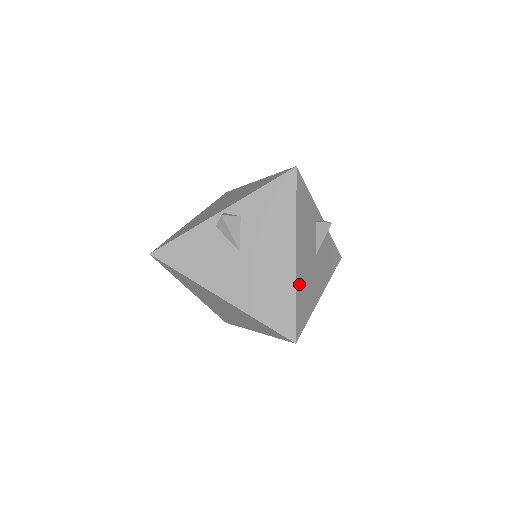
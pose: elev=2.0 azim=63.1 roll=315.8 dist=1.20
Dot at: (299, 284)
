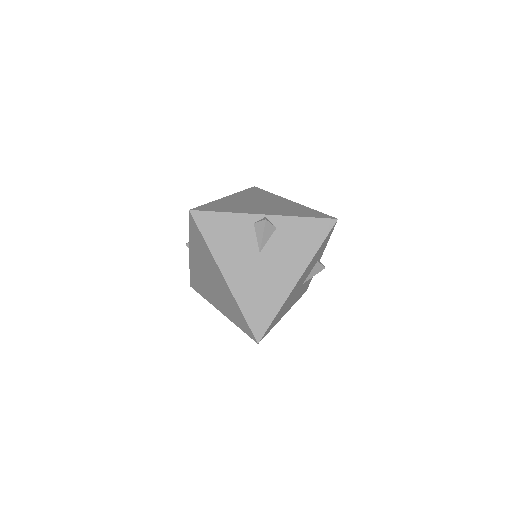
Dot at: (285, 302)
